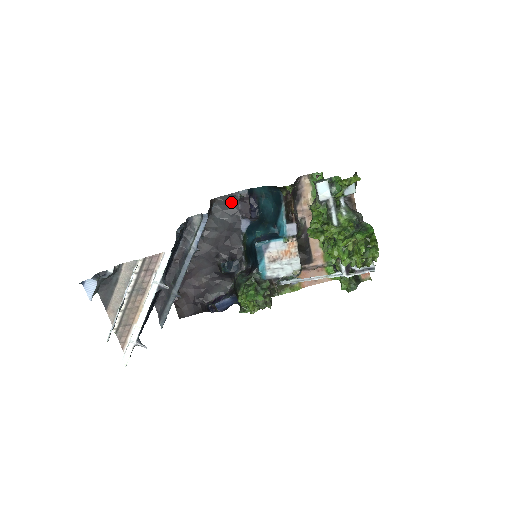
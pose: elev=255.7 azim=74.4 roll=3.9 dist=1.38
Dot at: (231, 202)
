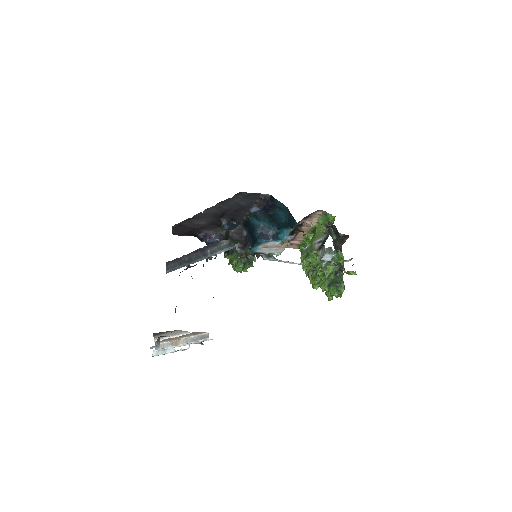
Dot at: (252, 196)
